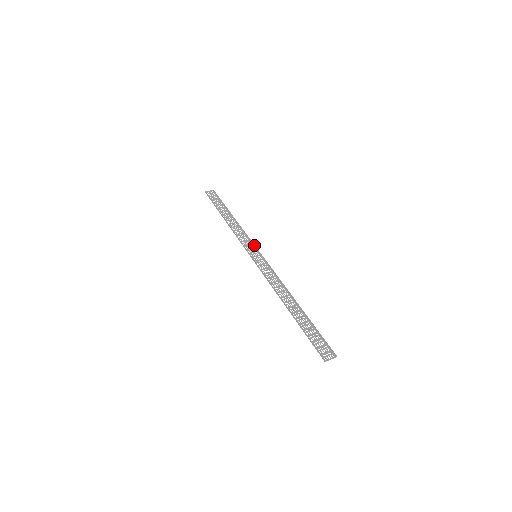
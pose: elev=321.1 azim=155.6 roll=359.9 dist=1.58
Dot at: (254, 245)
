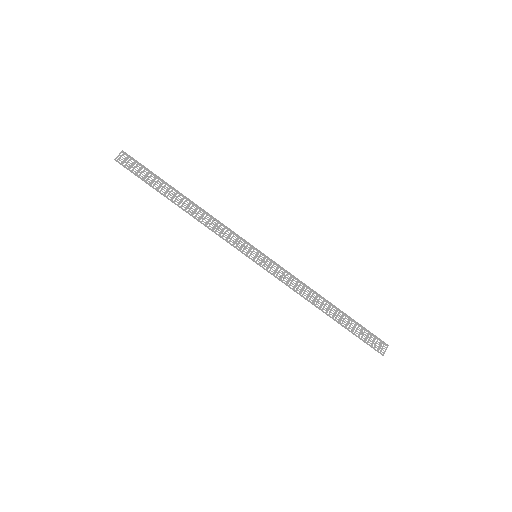
Dot at: (245, 240)
